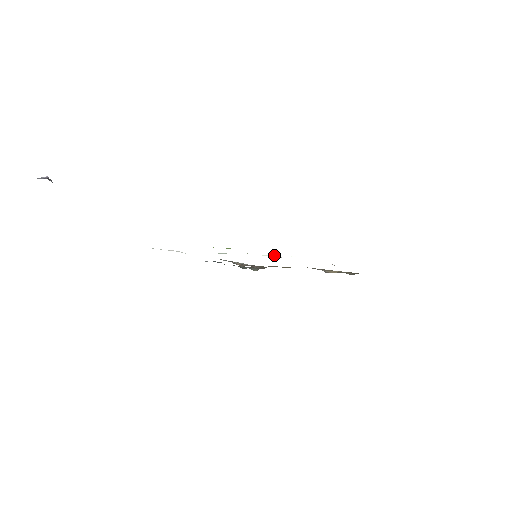
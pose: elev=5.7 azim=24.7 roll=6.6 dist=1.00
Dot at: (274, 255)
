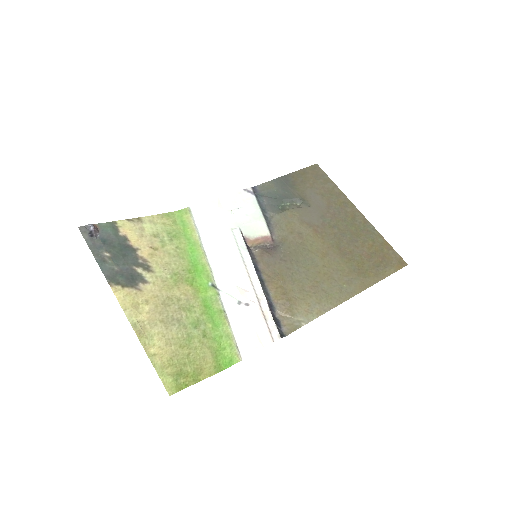
Dot at: (240, 298)
